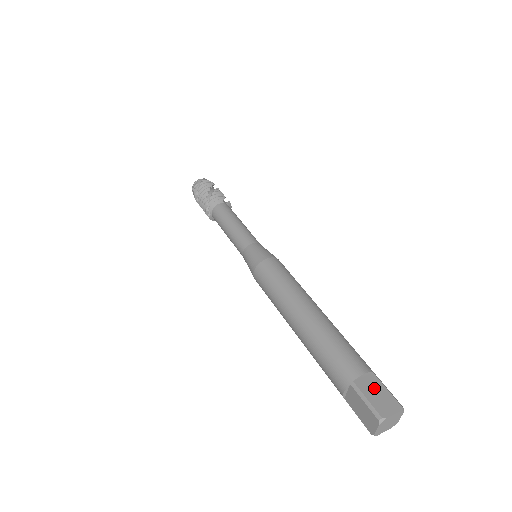
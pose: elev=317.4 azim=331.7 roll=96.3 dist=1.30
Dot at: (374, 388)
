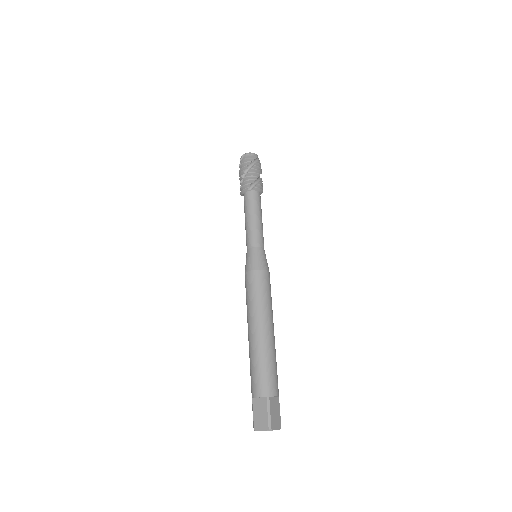
Dot at: (261, 409)
